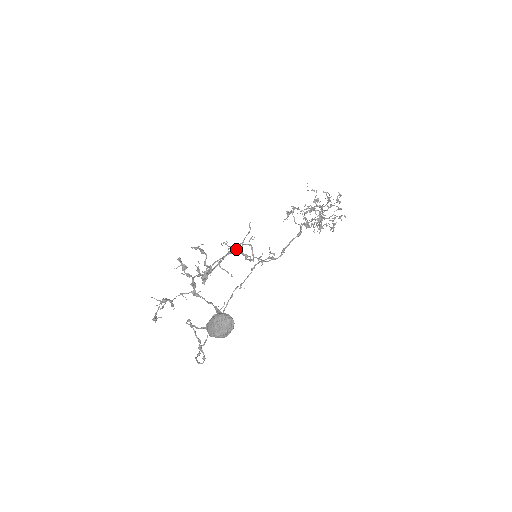
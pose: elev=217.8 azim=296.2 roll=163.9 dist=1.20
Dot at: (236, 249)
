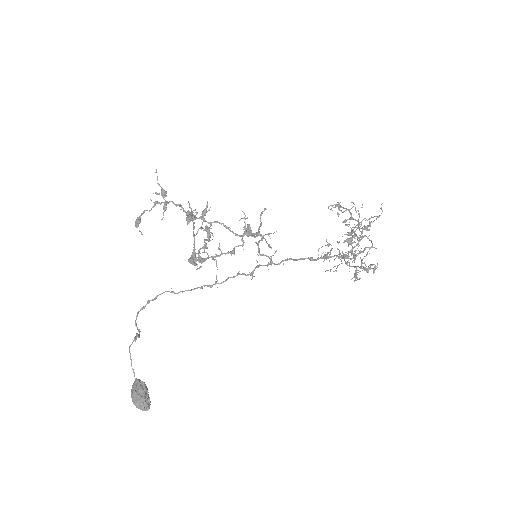
Dot at: (247, 236)
